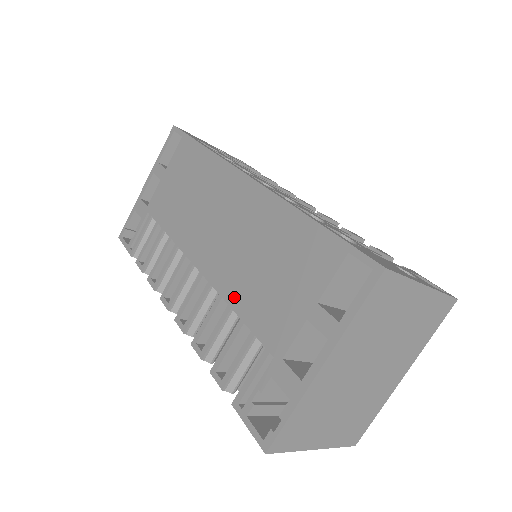
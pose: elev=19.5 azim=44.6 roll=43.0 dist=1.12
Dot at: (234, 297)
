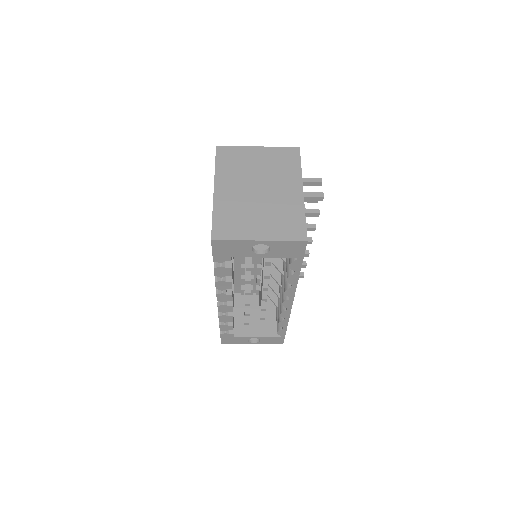
Dot at: occluded
